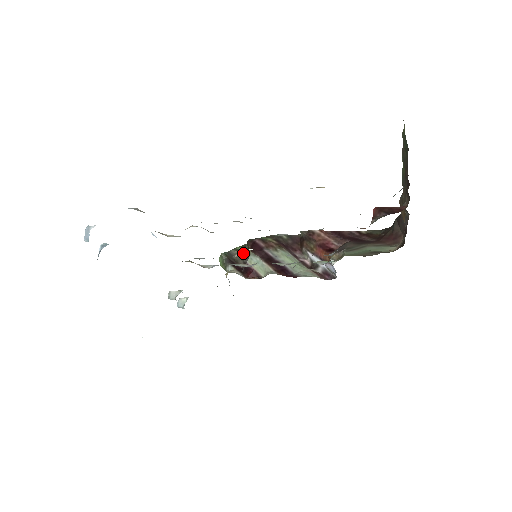
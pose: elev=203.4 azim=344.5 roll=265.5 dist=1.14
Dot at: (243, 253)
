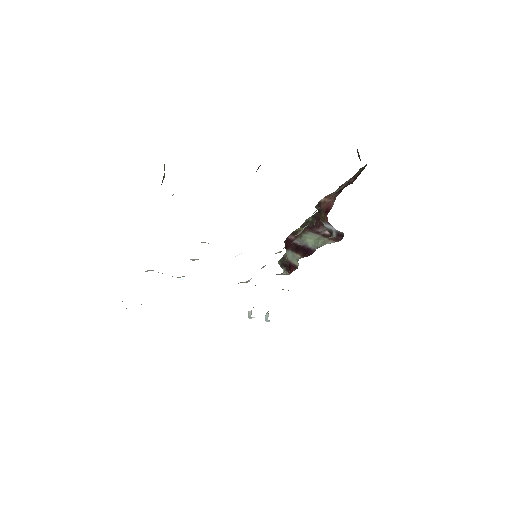
Dot at: occluded
